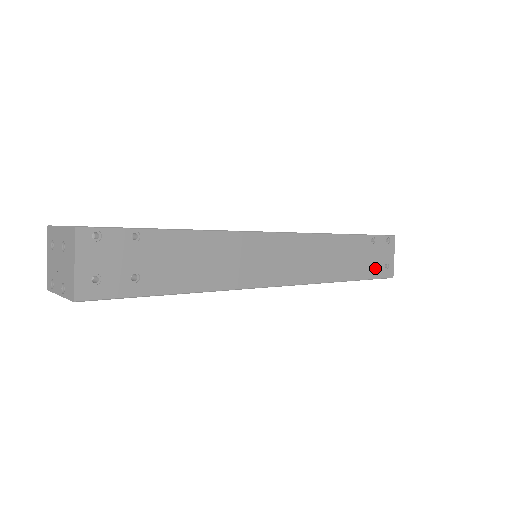
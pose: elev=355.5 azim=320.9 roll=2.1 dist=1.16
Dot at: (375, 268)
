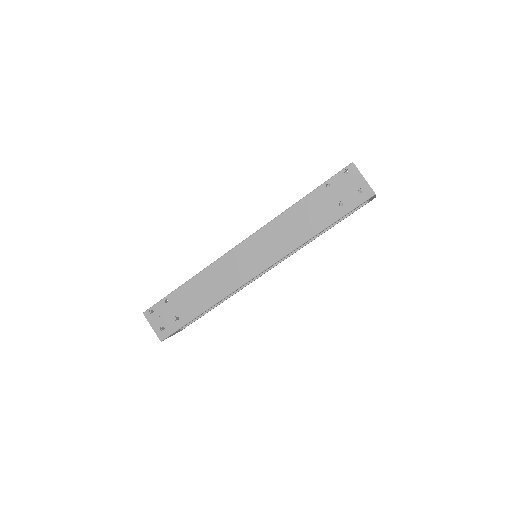
Dot at: (346, 203)
